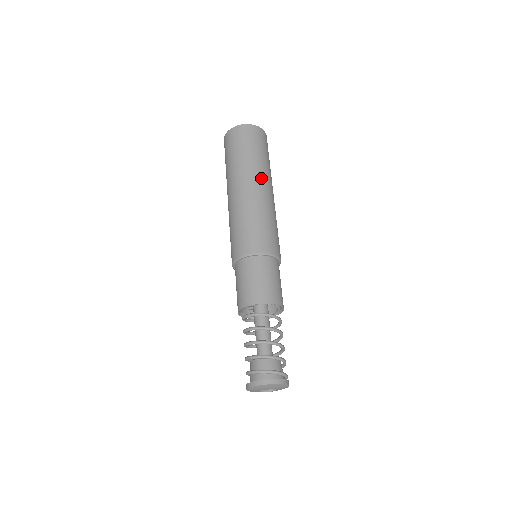
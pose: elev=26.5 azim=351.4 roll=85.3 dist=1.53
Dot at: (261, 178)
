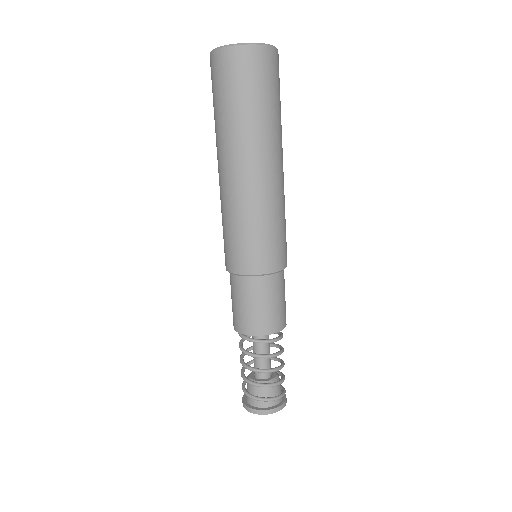
Dot at: (282, 152)
